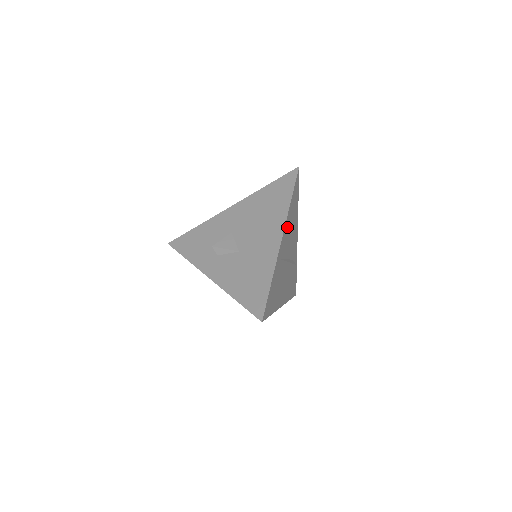
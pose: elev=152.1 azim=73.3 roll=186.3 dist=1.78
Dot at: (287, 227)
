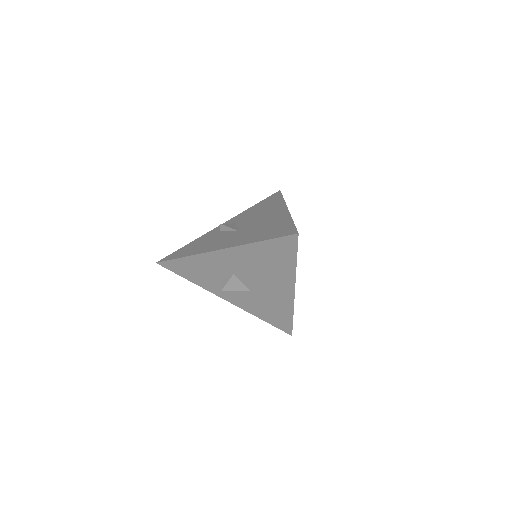
Dot at: occluded
